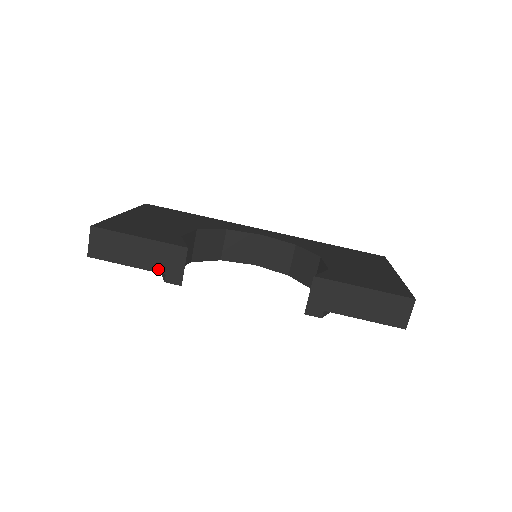
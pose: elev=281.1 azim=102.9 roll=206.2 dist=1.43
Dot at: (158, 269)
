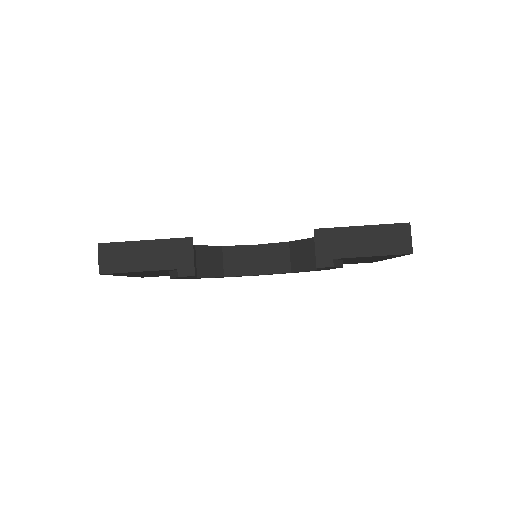
Dot at: (169, 266)
